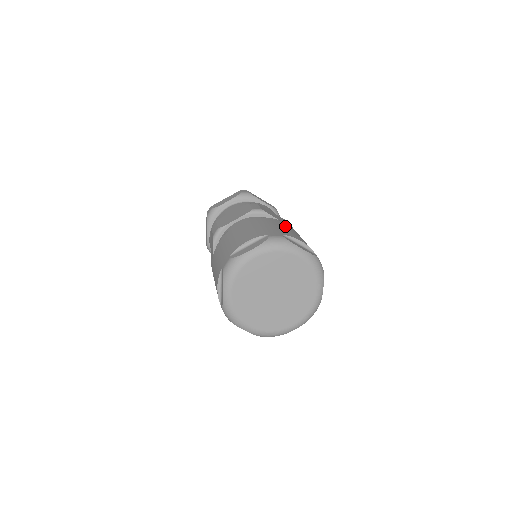
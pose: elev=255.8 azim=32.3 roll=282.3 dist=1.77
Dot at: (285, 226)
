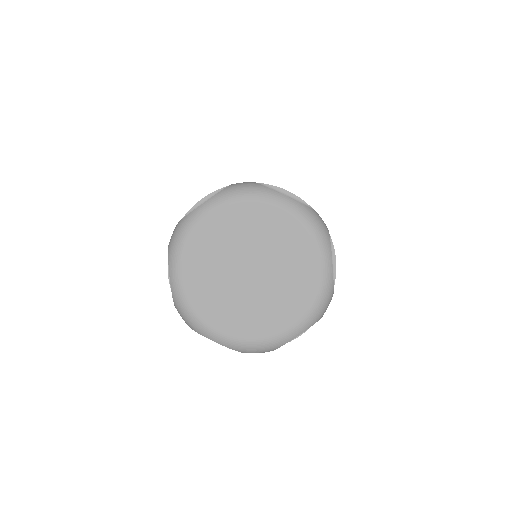
Dot at: occluded
